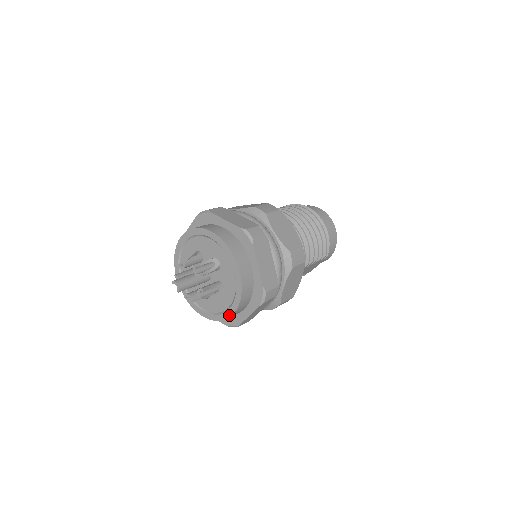
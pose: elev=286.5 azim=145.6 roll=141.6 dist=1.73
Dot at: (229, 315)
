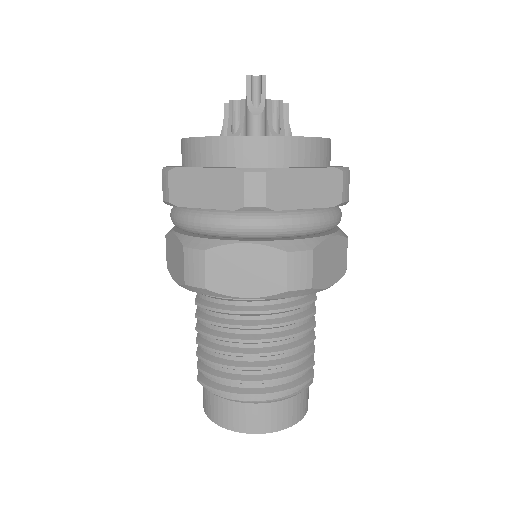
Dot at: occluded
